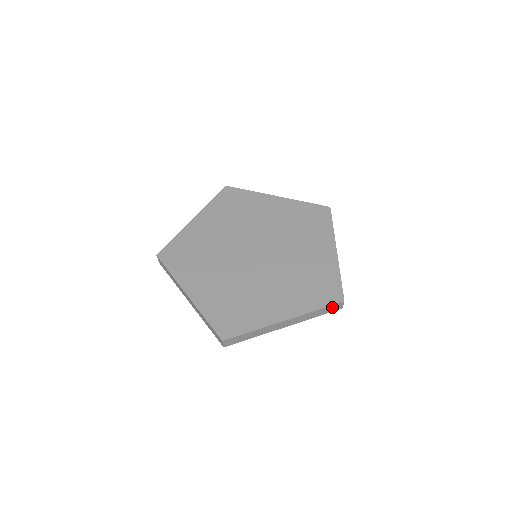
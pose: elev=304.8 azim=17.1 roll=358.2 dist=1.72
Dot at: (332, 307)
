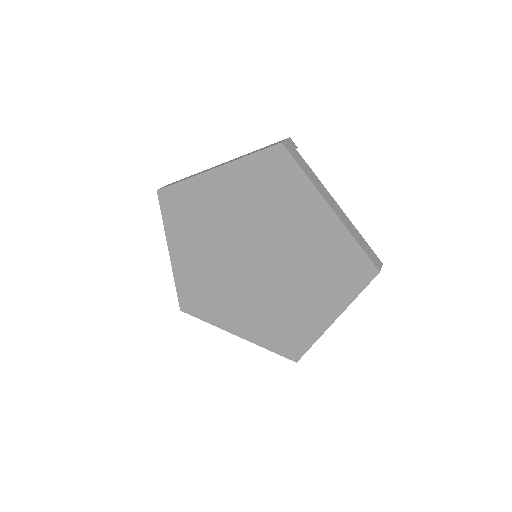
Dot at: (371, 280)
